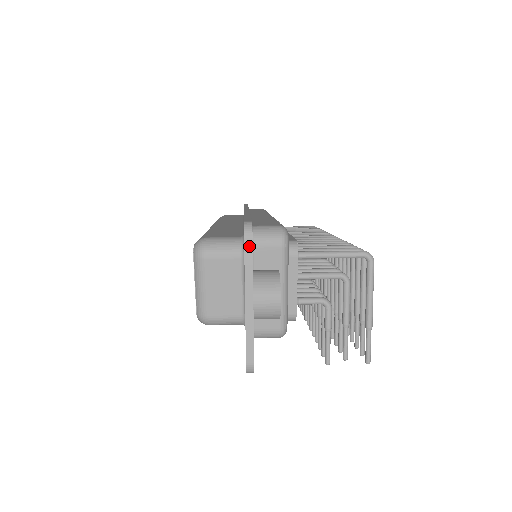
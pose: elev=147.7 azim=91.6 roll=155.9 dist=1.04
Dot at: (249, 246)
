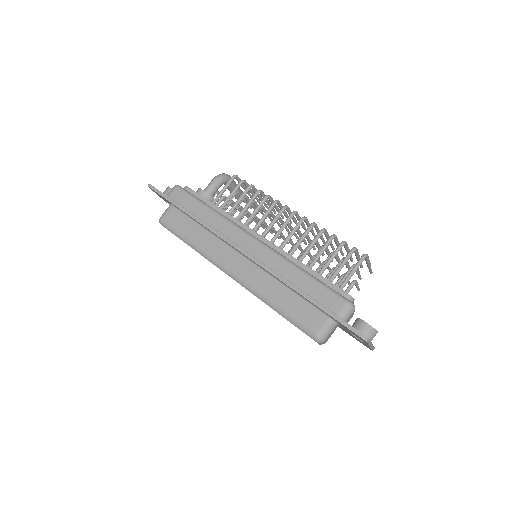
Dot at: (369, 341)
